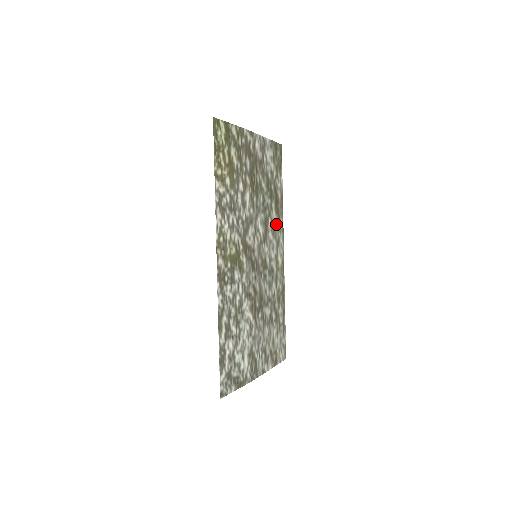
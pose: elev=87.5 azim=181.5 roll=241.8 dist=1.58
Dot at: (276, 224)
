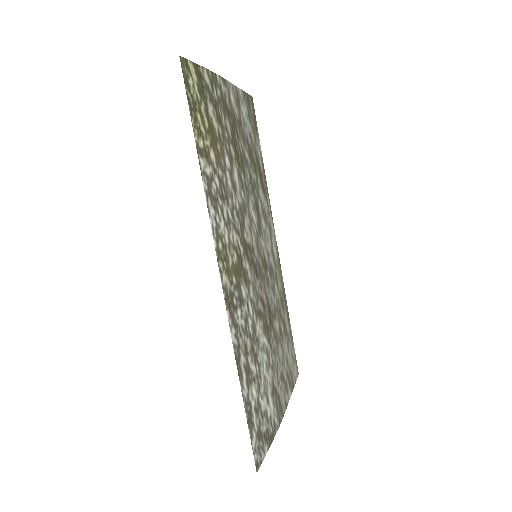
Dot at: (265, 206)
